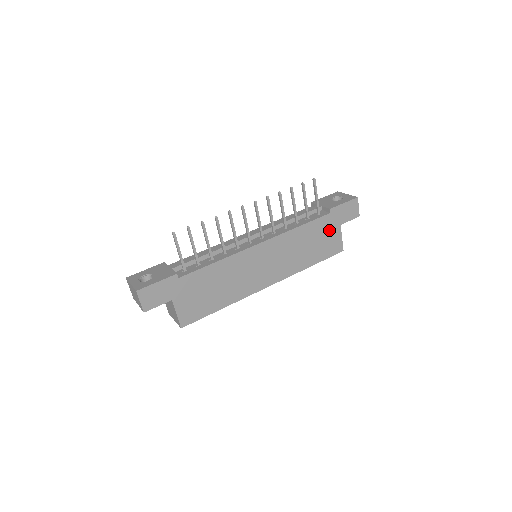
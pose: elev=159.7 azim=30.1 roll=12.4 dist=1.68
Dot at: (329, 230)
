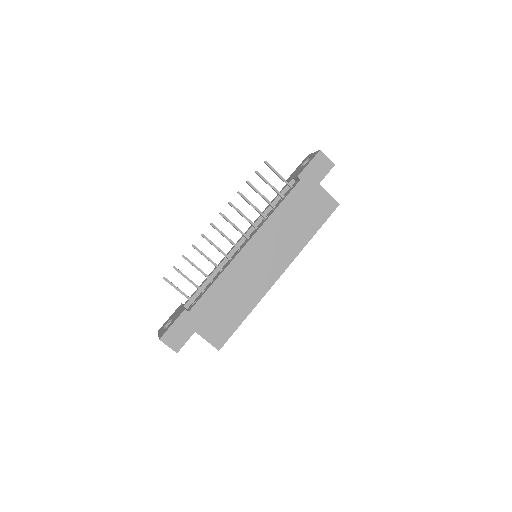
Dot at: (310, 195)
